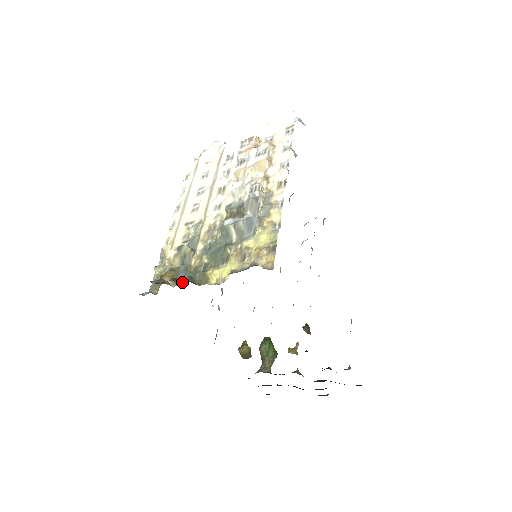
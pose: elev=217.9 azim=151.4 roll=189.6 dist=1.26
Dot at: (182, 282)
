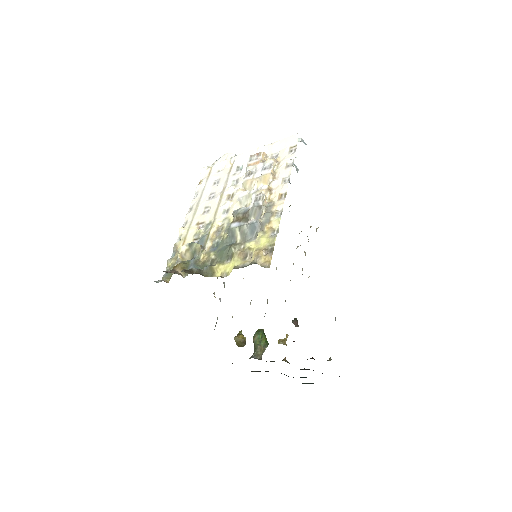
Dot at: (192, 273)
